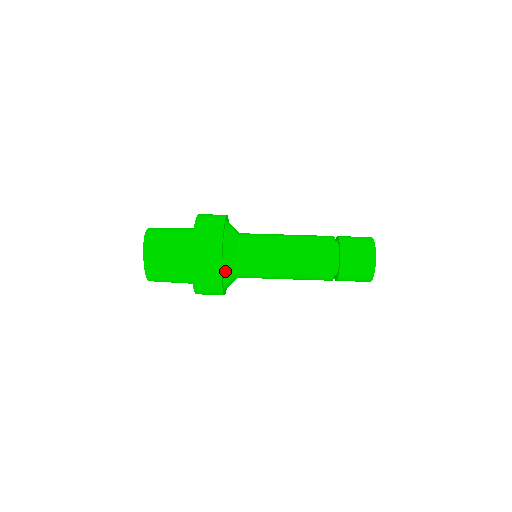
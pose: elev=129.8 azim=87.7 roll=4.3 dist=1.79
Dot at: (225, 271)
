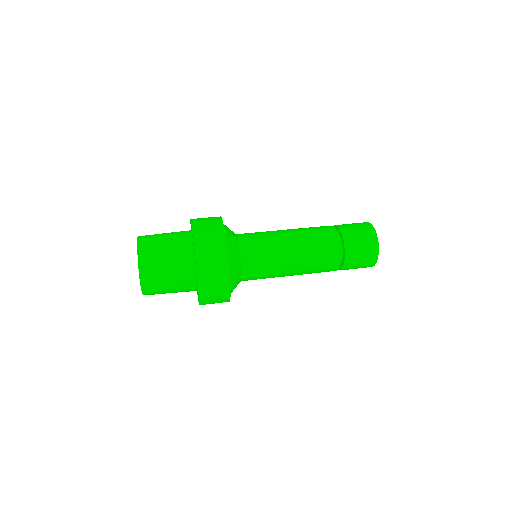
Dot at: (229, 247)
